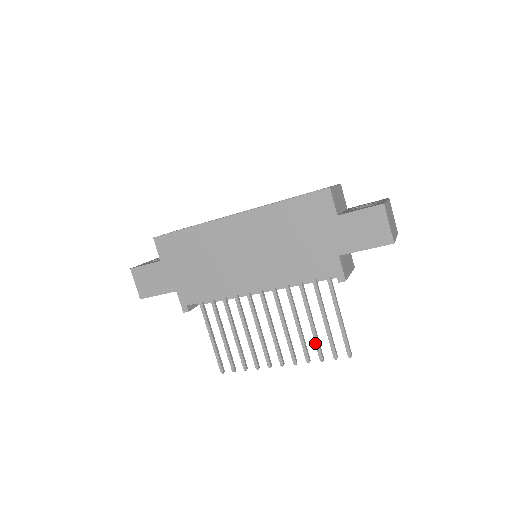
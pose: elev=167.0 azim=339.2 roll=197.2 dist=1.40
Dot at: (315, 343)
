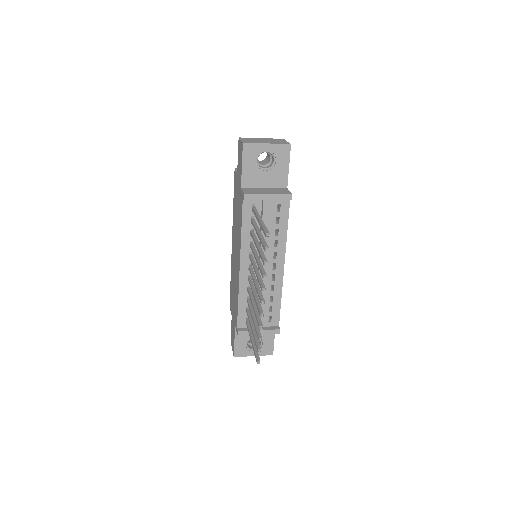
Dot at: (260, 257)
